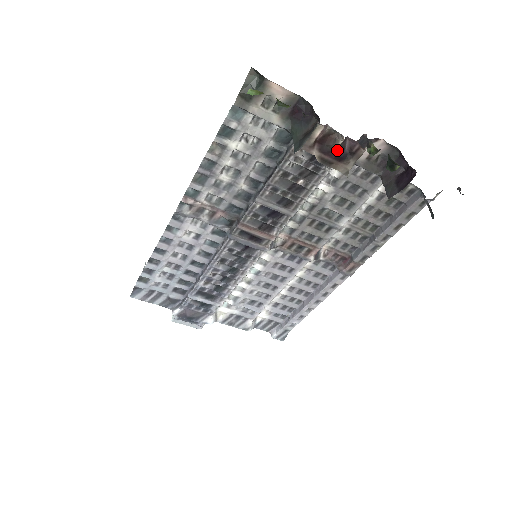
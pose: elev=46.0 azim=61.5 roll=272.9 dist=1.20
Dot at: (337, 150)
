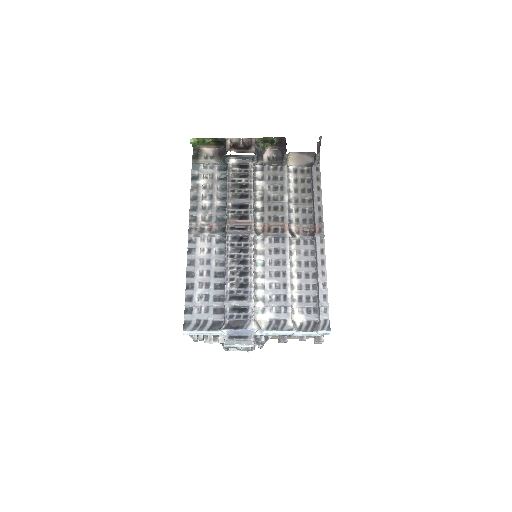
Dot at: (243, 147)
